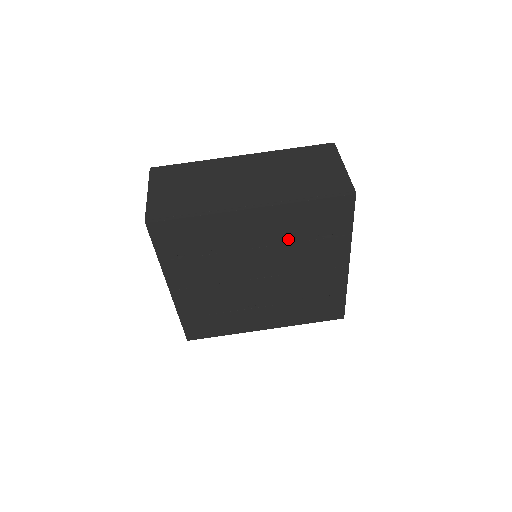
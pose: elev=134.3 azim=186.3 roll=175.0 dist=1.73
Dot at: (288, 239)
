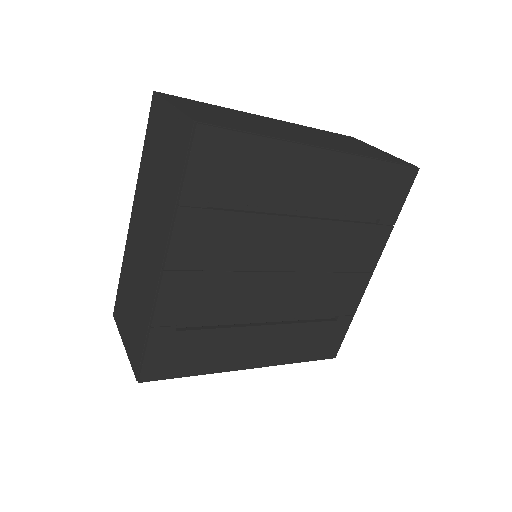
Dot at: (339, 214)
